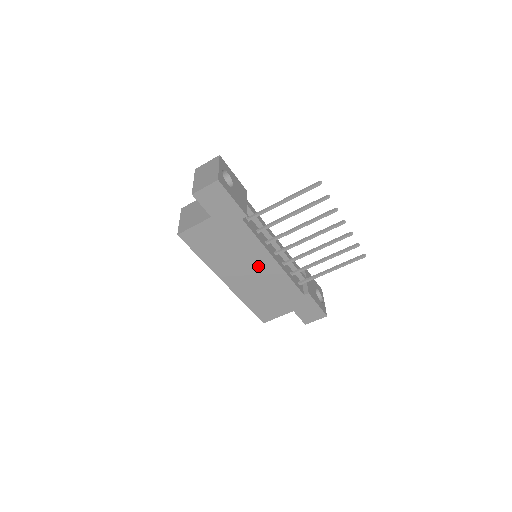
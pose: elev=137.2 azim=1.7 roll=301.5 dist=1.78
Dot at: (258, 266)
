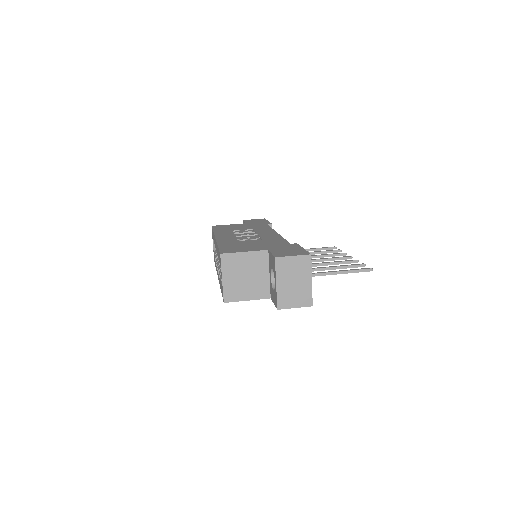
Dot at: occluded
